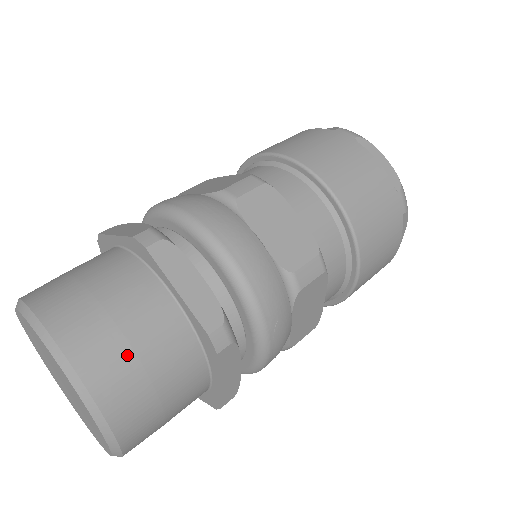
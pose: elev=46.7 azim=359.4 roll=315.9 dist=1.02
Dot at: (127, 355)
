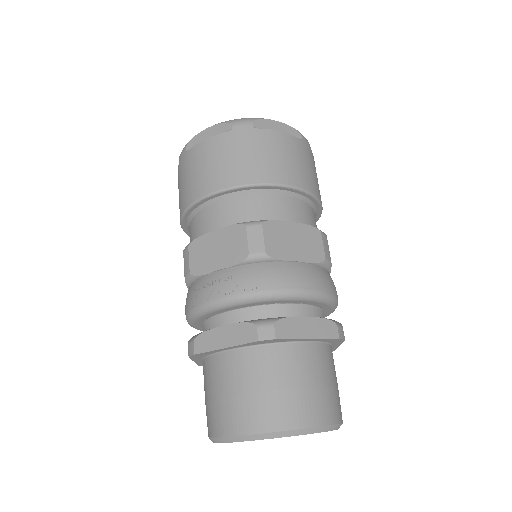
Dot at: occluded
